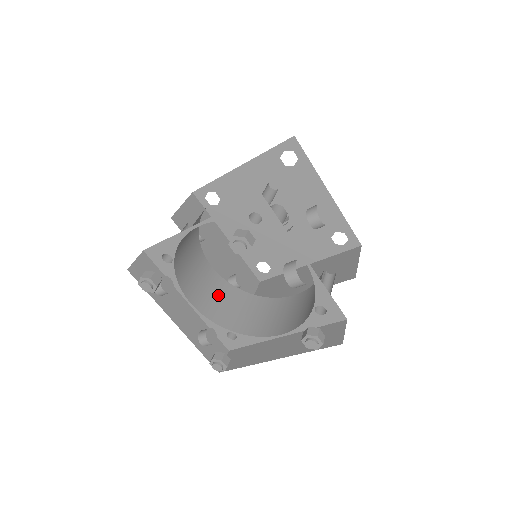
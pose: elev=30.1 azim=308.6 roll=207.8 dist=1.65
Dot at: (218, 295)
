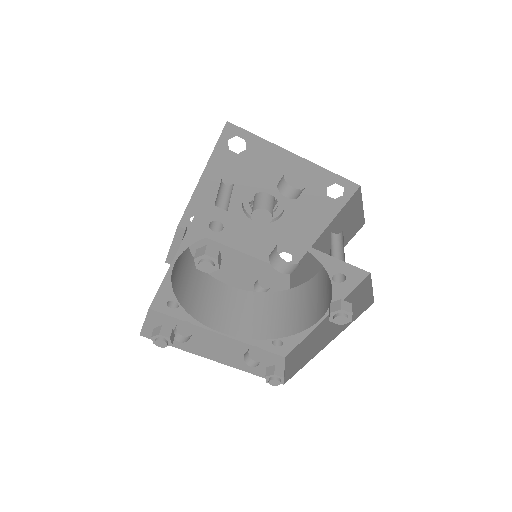
Dot at: (247, 310)
